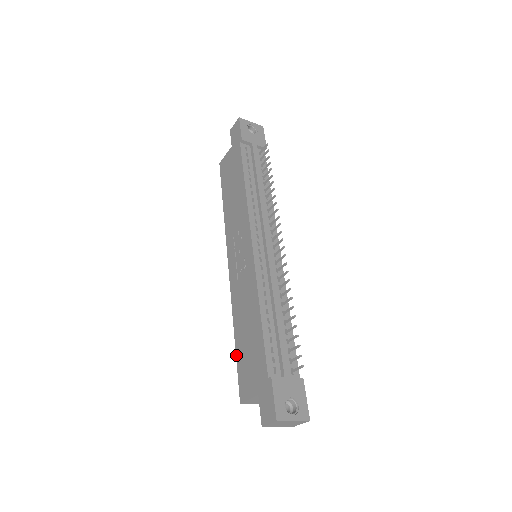
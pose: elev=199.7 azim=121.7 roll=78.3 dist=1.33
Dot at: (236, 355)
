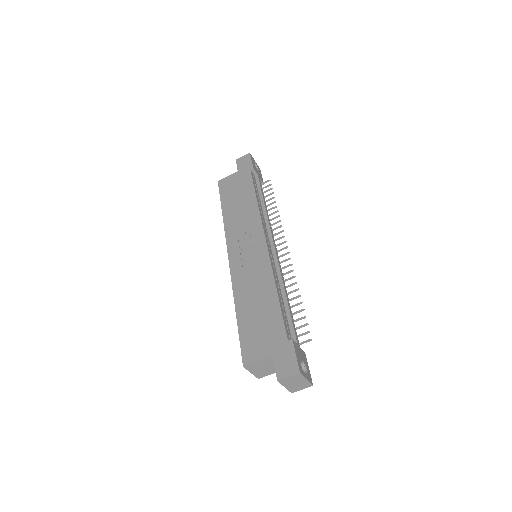
Dot at: (238, 327)
